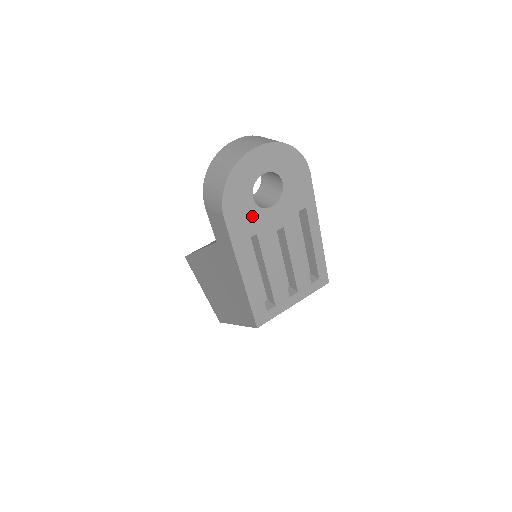
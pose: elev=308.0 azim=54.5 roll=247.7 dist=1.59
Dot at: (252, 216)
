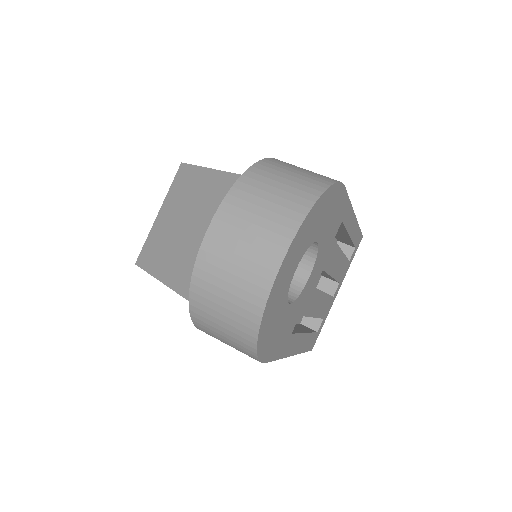
Dot at: (292, 315)
